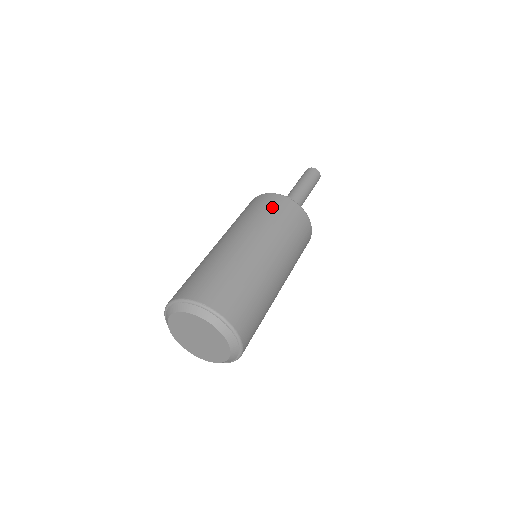
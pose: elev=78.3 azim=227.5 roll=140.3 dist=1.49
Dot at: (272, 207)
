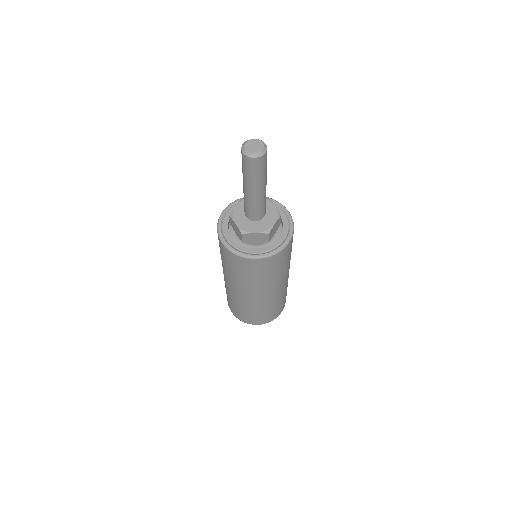
Dot at: (235, 266)
